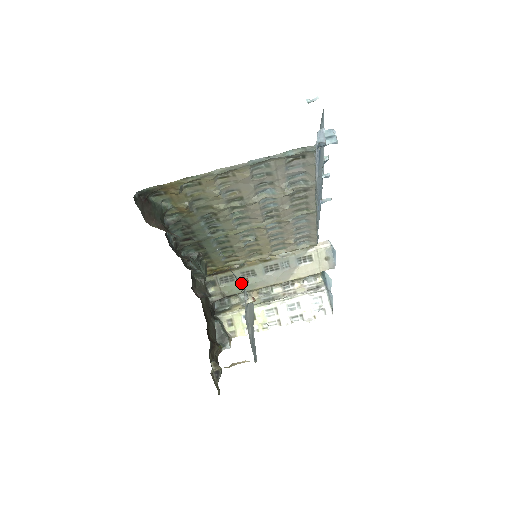
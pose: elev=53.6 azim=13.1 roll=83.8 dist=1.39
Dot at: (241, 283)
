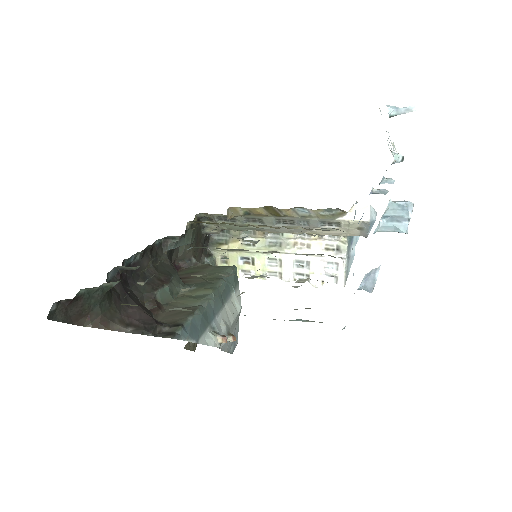
Dot at: (216, 343)
